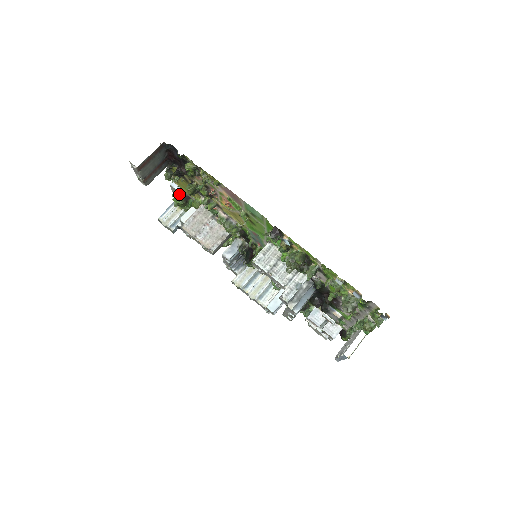
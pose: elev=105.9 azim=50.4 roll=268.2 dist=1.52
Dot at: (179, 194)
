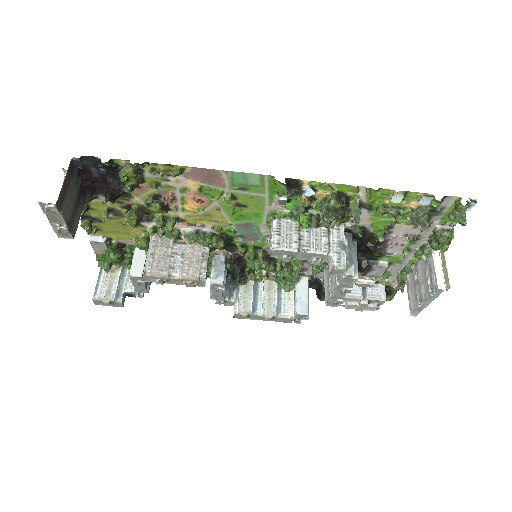
Dot at: (108, 247)
